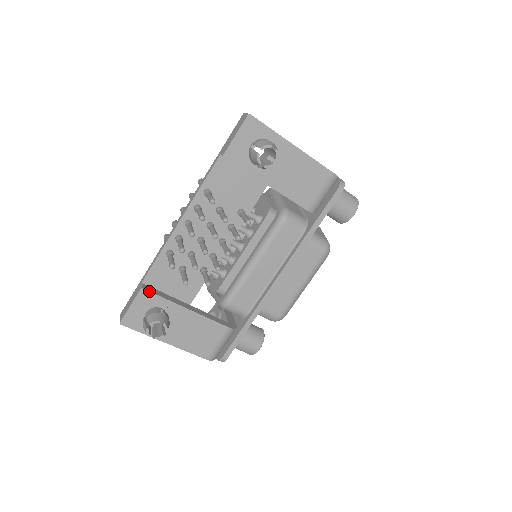
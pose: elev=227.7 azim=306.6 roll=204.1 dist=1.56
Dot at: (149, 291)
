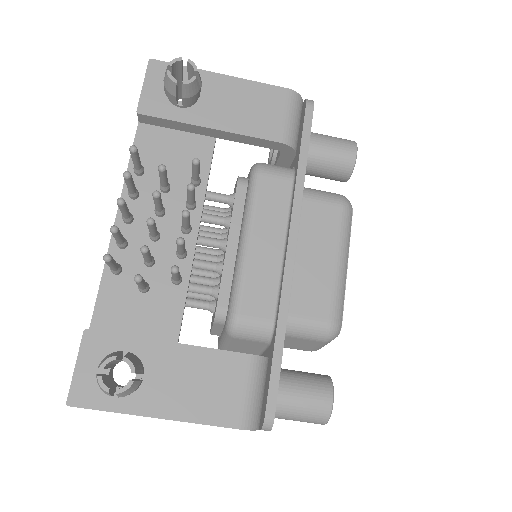
Dot at: (98, 331)
